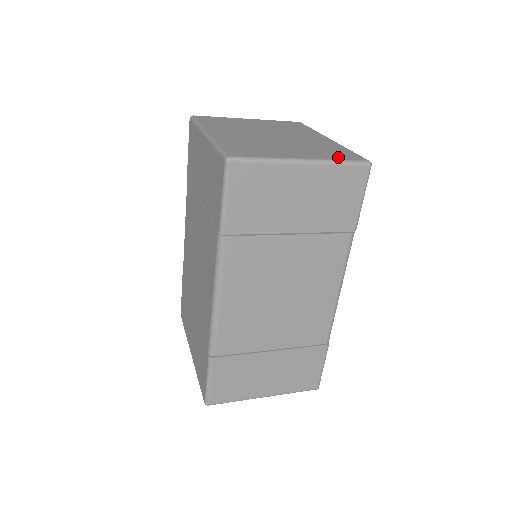
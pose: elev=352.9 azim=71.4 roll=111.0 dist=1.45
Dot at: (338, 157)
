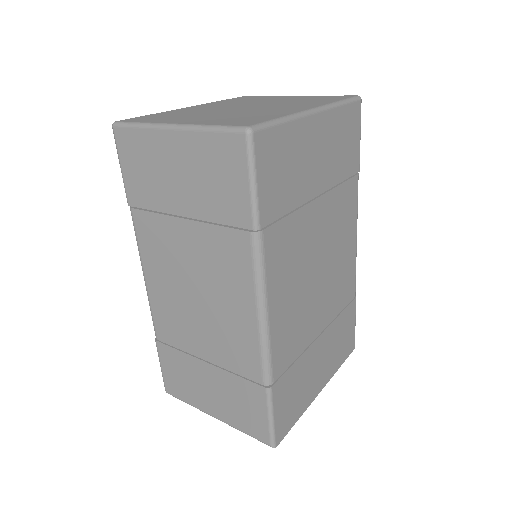
Dot at: (222, 123)
